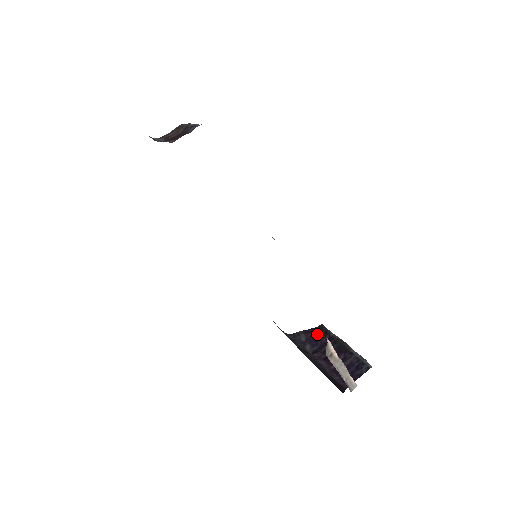
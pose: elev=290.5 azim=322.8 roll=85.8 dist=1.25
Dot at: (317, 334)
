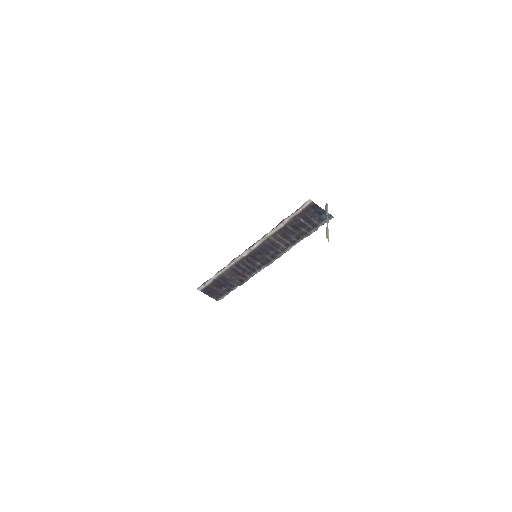
Dot at: occluded
